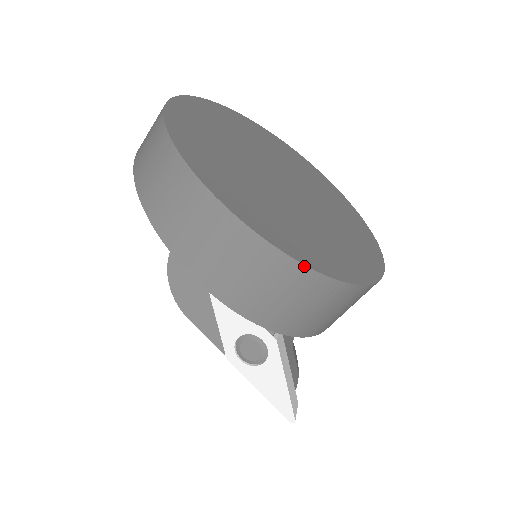
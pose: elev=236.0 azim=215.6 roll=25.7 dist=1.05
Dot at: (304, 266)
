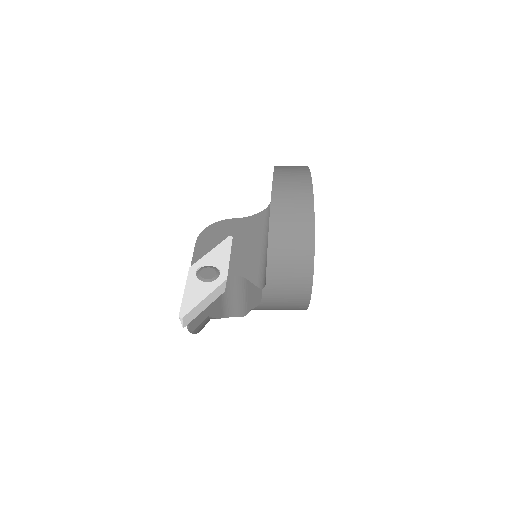
Dot at: (314, 212)
